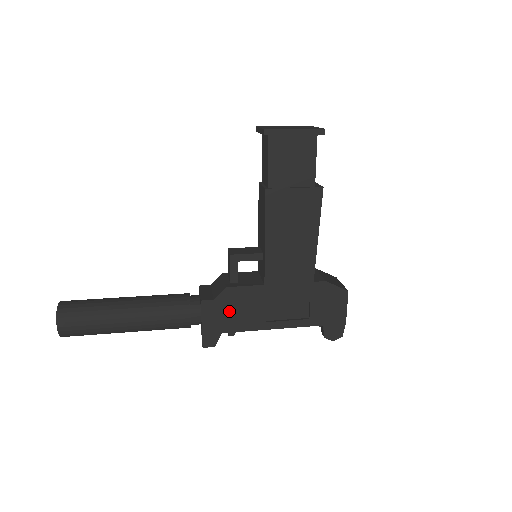
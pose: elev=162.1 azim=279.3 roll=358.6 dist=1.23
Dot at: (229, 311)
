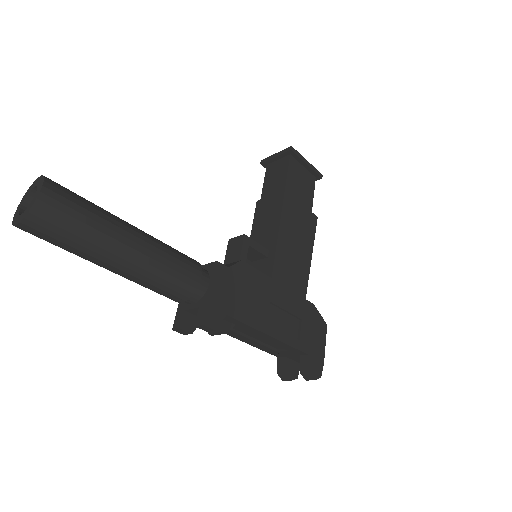
Dot at: (238, 290)
